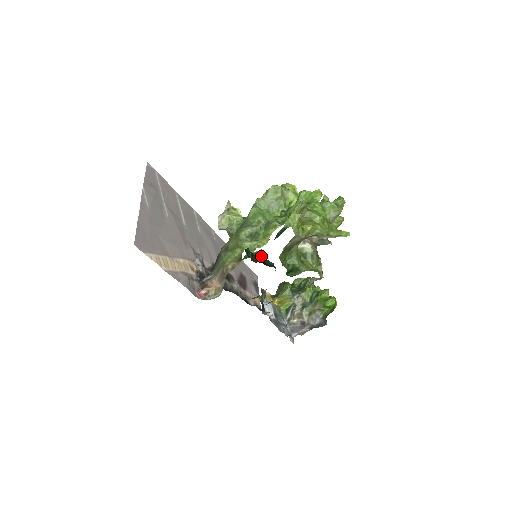
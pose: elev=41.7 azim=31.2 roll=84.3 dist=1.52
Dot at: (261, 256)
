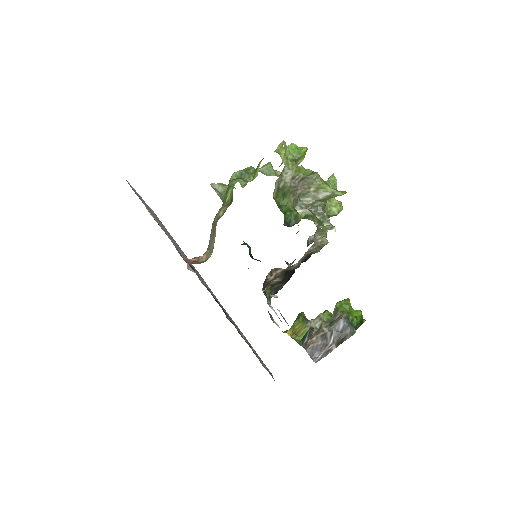
Dot at: occluded
